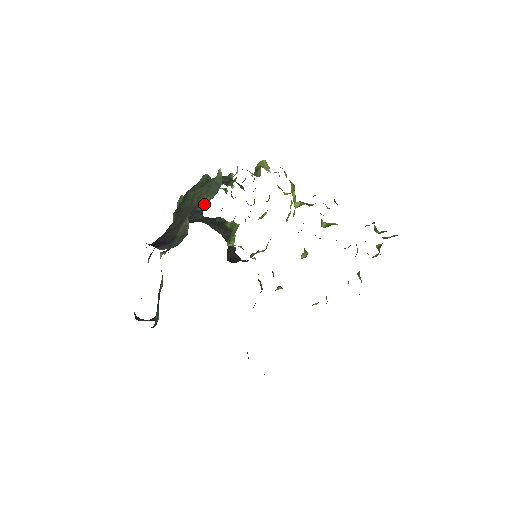
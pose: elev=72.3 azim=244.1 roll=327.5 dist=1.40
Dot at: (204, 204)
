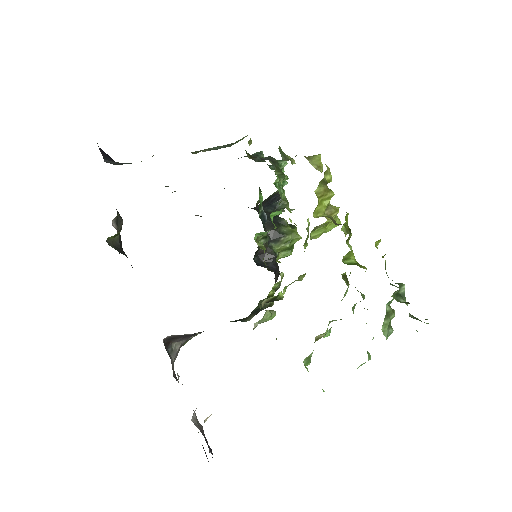
Dot at: (193, 153)
